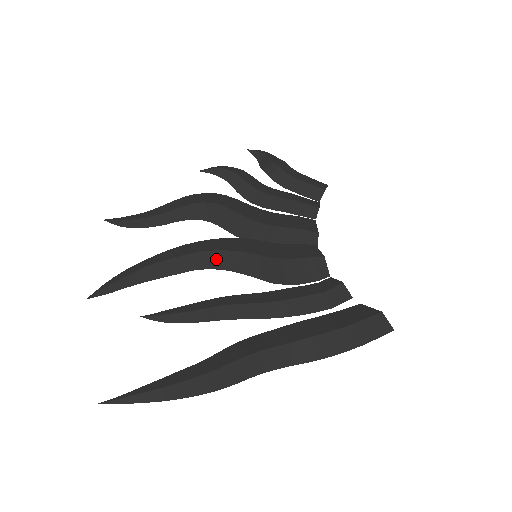
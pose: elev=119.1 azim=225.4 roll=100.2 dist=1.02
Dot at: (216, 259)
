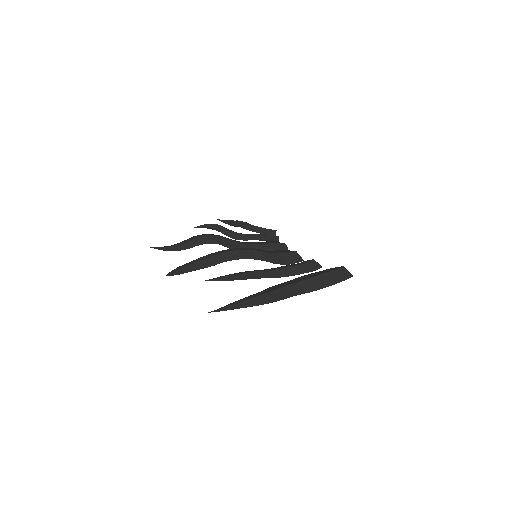
Dot at: (235, 255)
